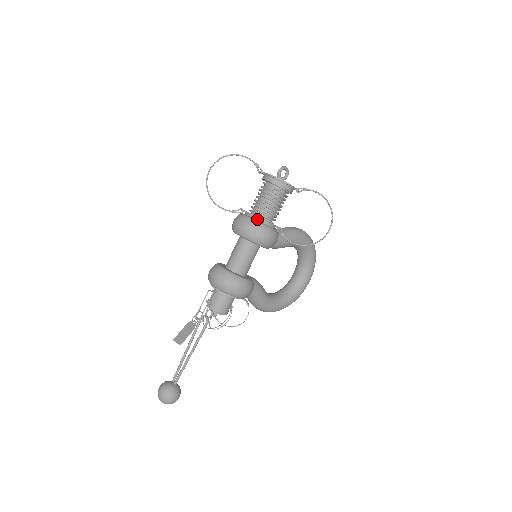
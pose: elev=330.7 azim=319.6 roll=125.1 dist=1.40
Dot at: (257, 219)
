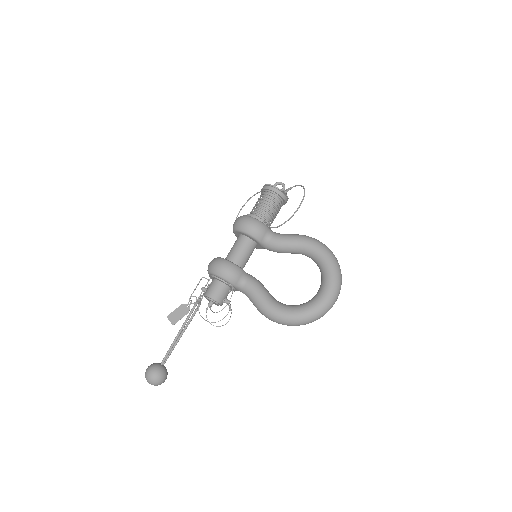
Dot at: occluded
